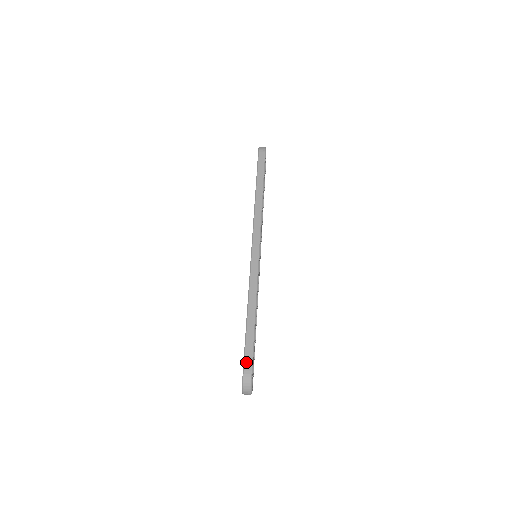
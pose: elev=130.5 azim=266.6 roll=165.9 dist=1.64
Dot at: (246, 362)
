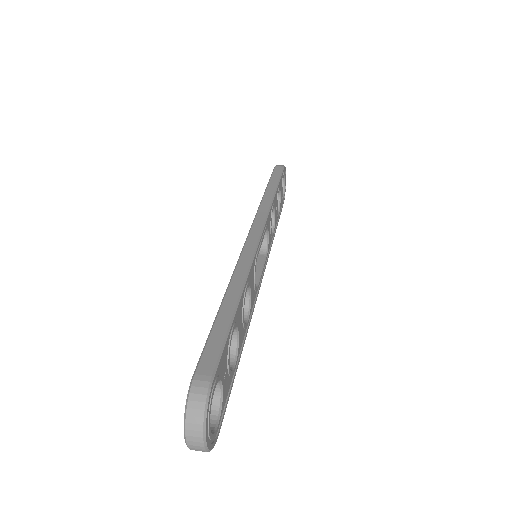
Dot at: (203, 361)
